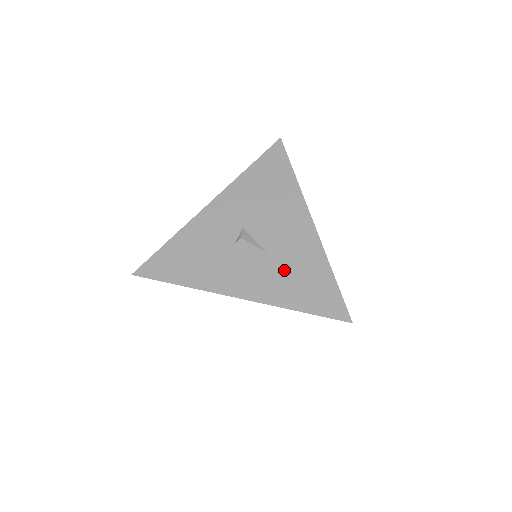
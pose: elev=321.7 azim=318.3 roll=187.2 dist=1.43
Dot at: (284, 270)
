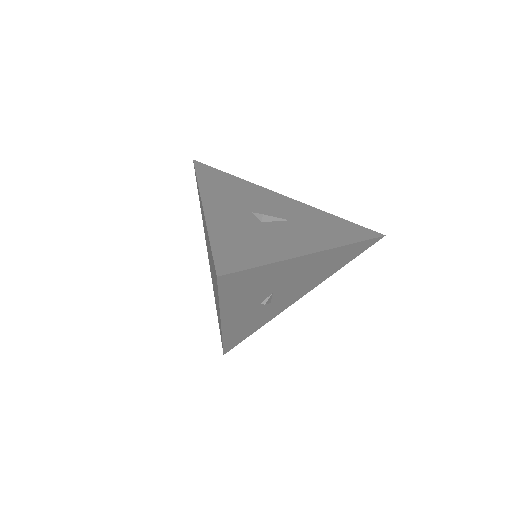
Dot at: (314, 225)
